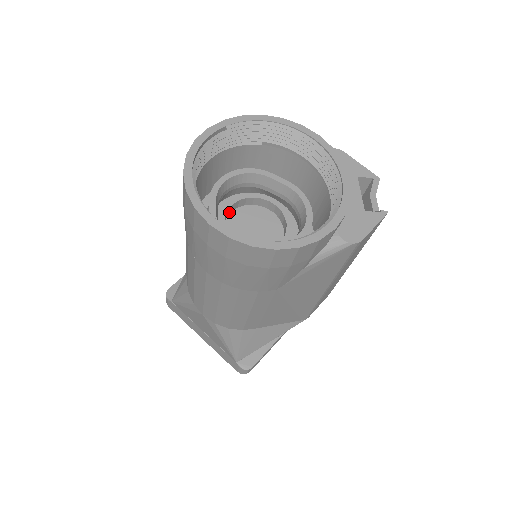
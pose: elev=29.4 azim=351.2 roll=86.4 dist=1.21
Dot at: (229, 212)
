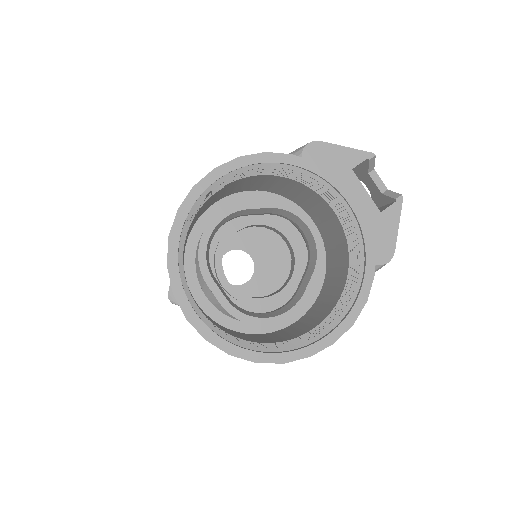
Dot at: occluded
